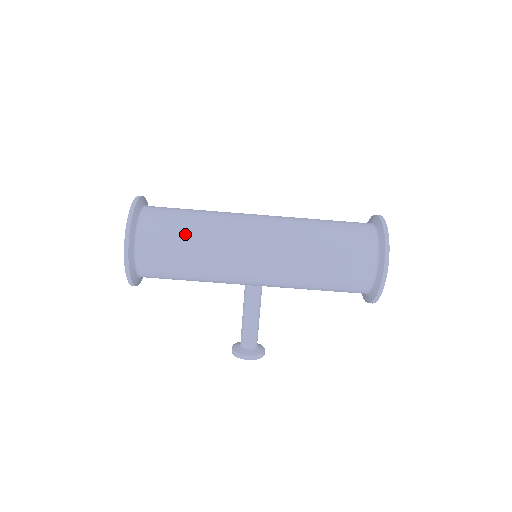
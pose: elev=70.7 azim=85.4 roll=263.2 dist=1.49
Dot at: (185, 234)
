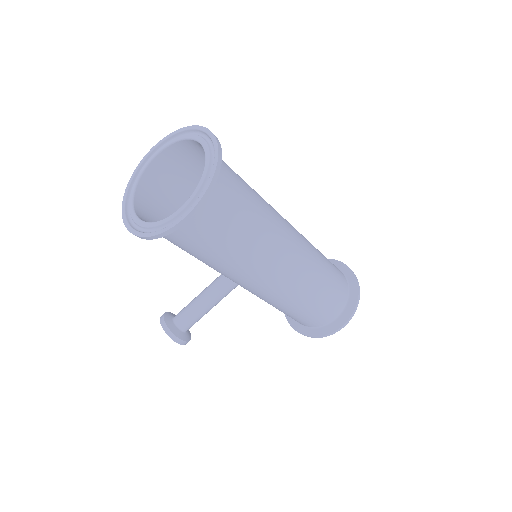
Dot at: (245, 224)
